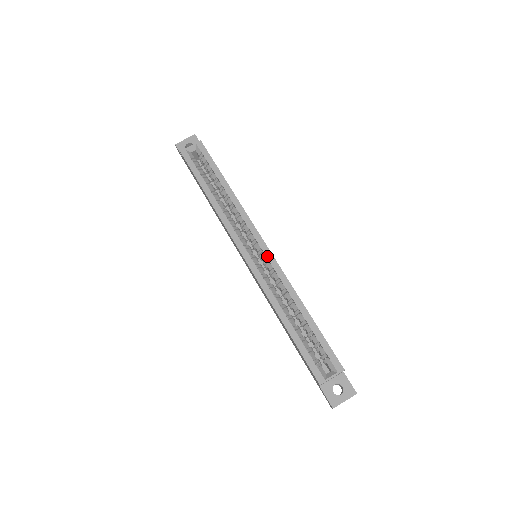
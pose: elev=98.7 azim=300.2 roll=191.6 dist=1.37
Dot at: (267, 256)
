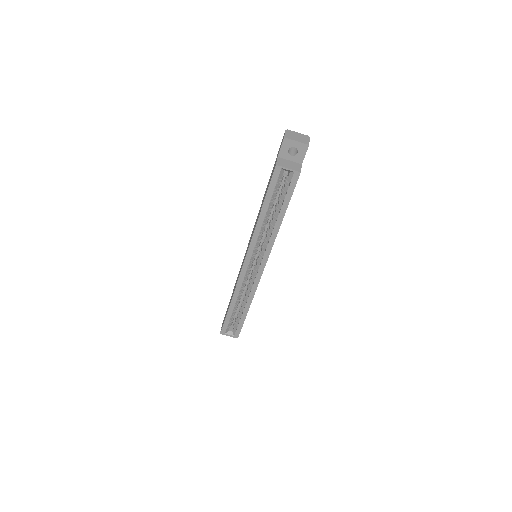
Dot at: (257, 276)
